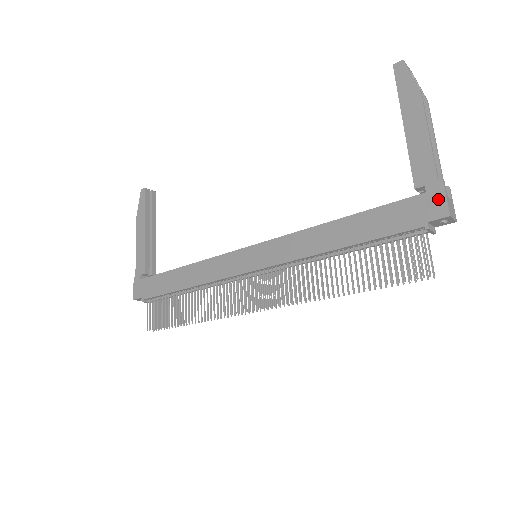
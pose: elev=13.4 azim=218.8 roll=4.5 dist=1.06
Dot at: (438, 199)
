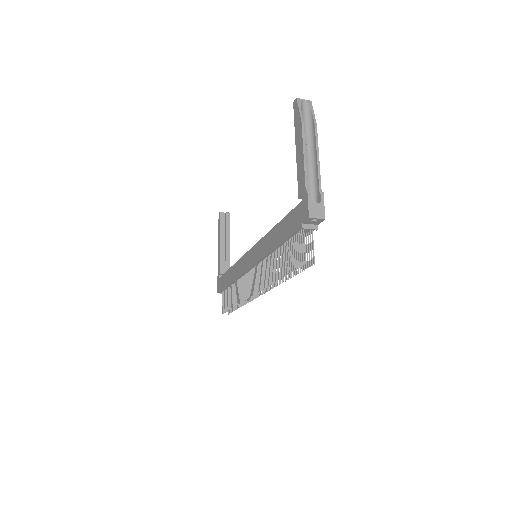
Dot at: (305, 205)
